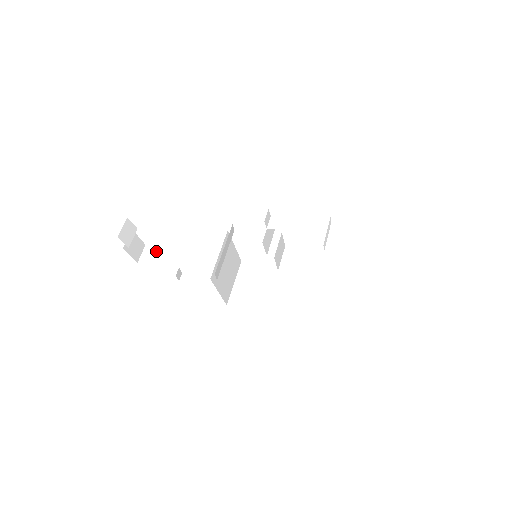
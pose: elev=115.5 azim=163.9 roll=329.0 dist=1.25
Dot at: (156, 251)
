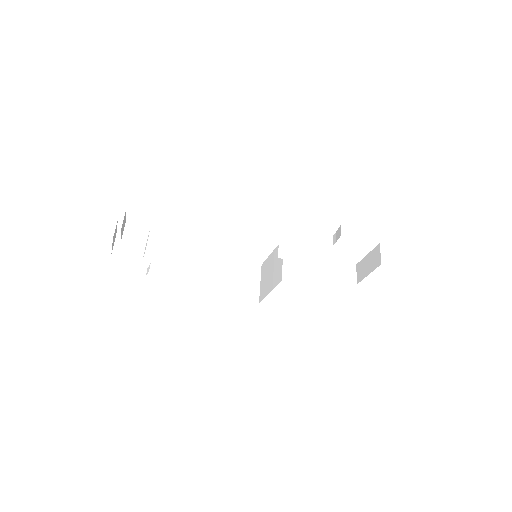
Dot at: (150, 244)
